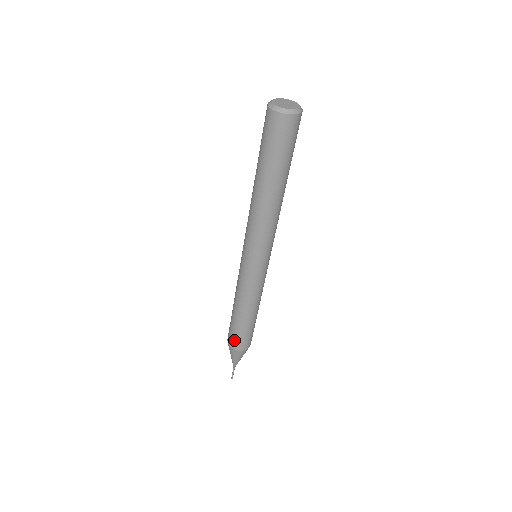
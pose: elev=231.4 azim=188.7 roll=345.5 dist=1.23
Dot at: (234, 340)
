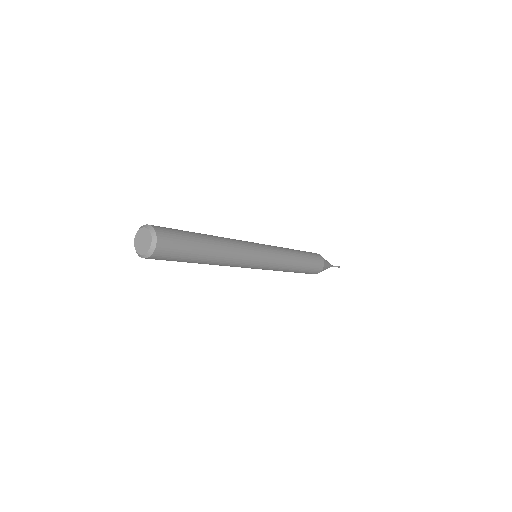
Dot at: (312, 273)
